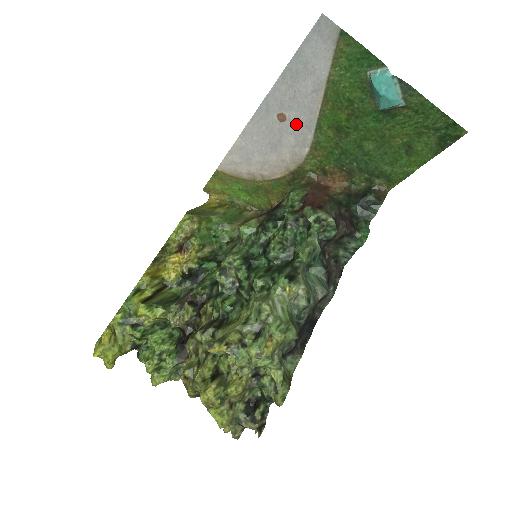
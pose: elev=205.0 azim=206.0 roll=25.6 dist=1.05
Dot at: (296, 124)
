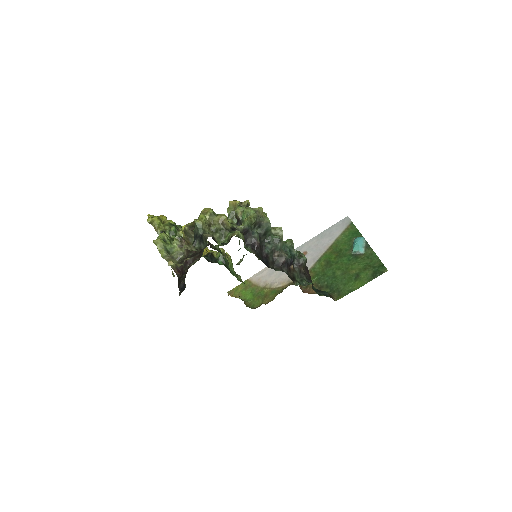
Dot at: (309, 257)
